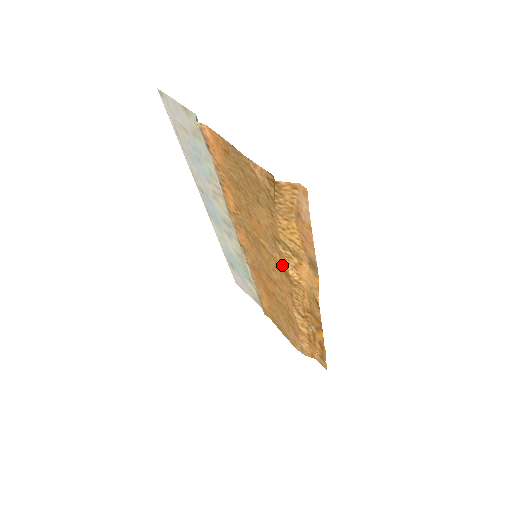
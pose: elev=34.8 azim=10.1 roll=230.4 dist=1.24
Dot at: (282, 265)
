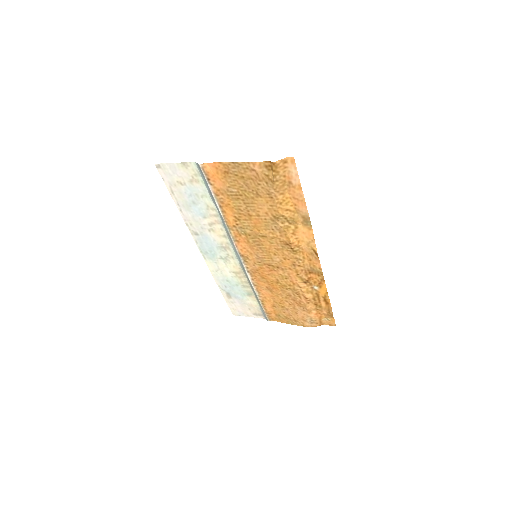
Dot at: (283, 239)
